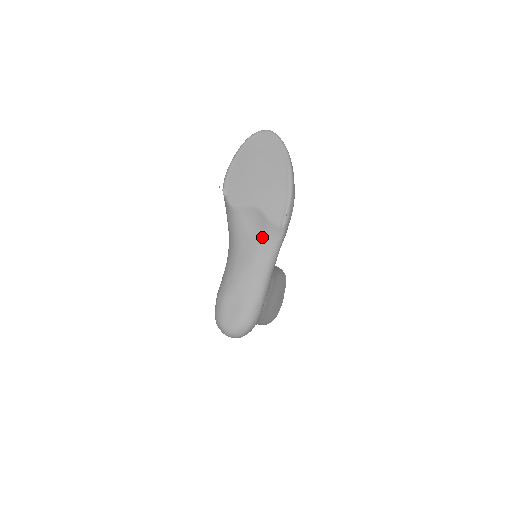
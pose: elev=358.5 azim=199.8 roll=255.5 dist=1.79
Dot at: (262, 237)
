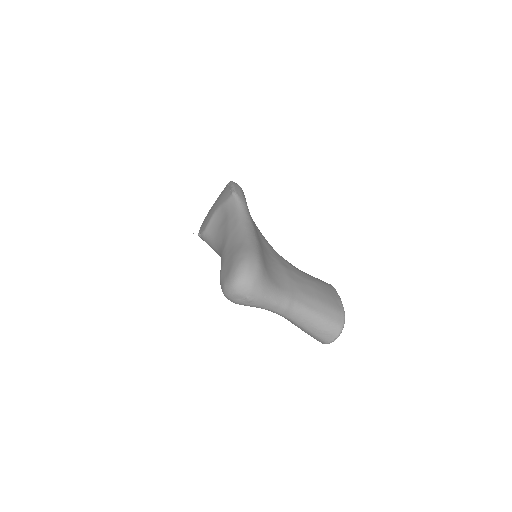
Dot at: (227, 216)
